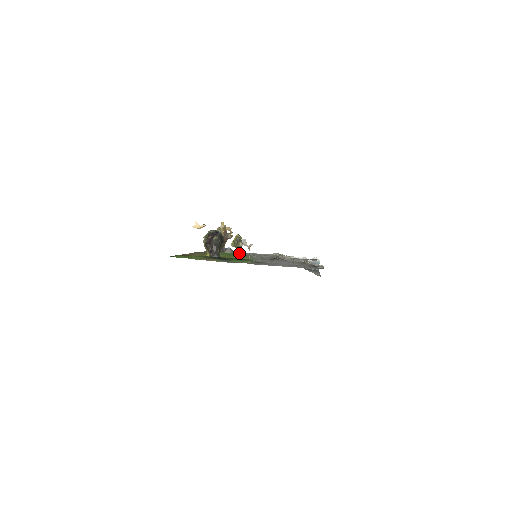
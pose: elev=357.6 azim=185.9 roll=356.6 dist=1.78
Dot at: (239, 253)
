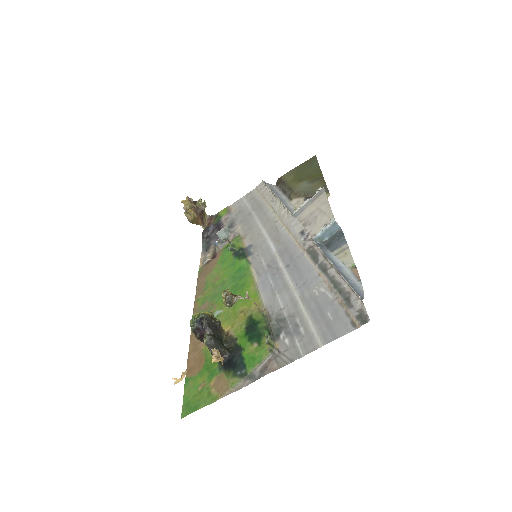
Dot at: (233, 252)
